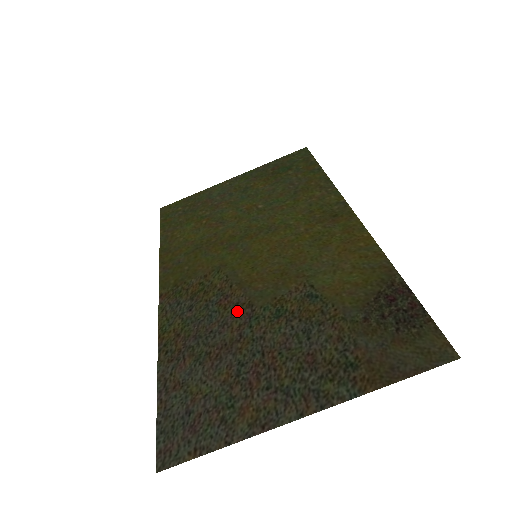
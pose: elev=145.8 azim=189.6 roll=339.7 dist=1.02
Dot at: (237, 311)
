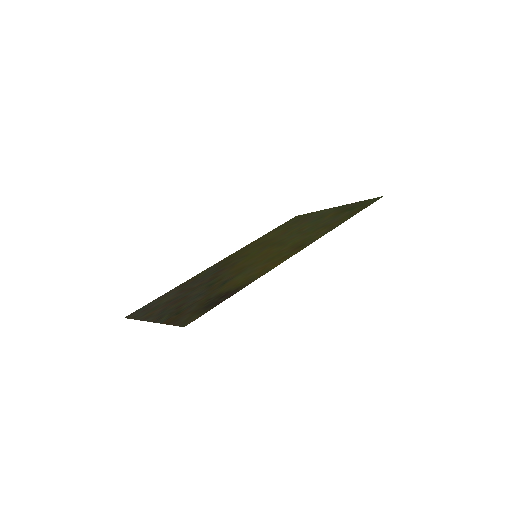
Dot at: (212, 277)
